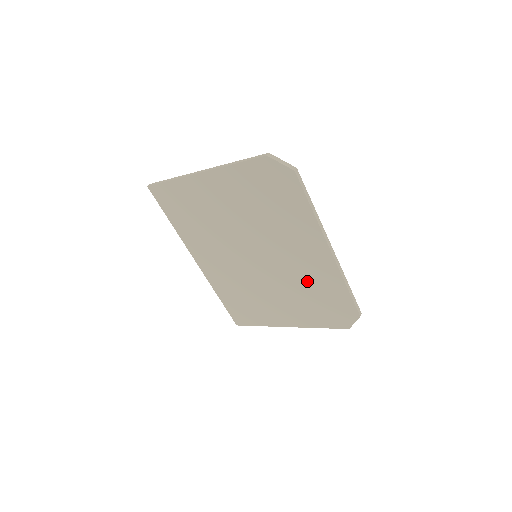
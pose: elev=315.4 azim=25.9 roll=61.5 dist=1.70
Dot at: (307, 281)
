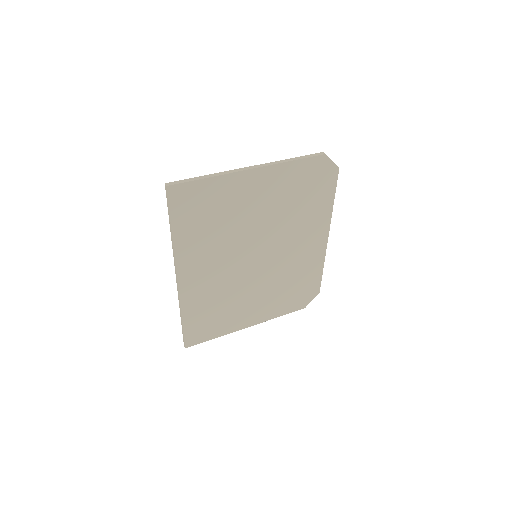
Dot at: (294, 271)
